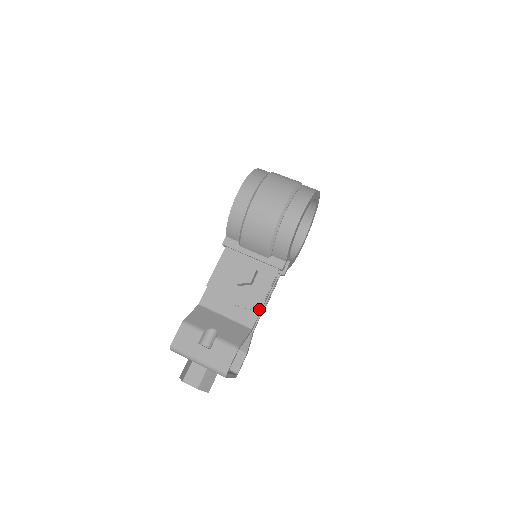
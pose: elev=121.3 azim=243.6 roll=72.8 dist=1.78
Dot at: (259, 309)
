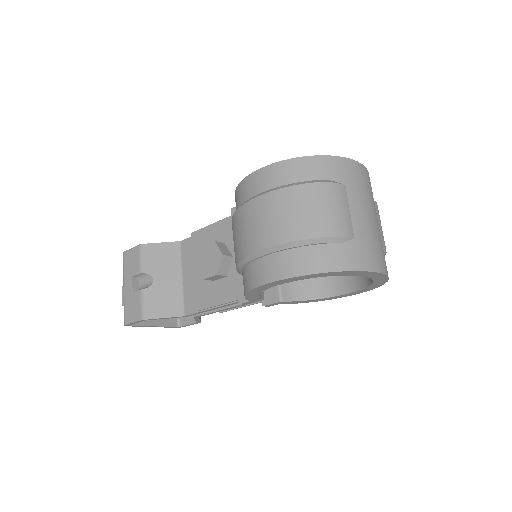
Dot at: (197, 309)
